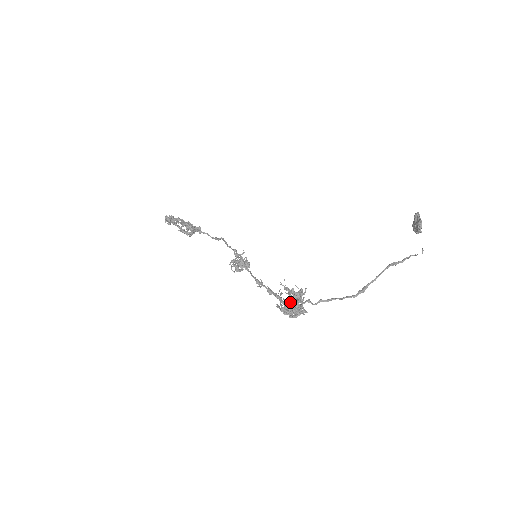
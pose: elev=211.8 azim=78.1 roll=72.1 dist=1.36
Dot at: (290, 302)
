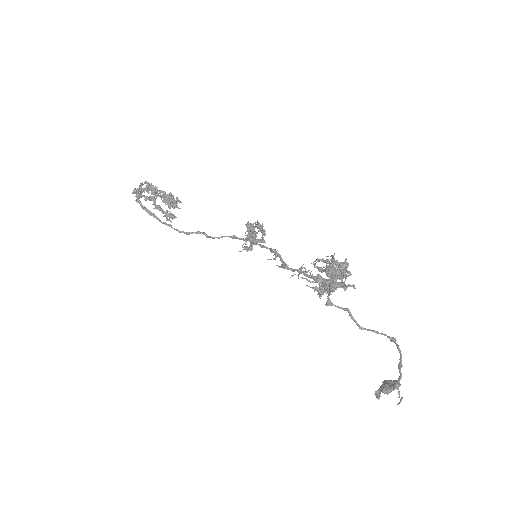
Dot at: (344, 263)
